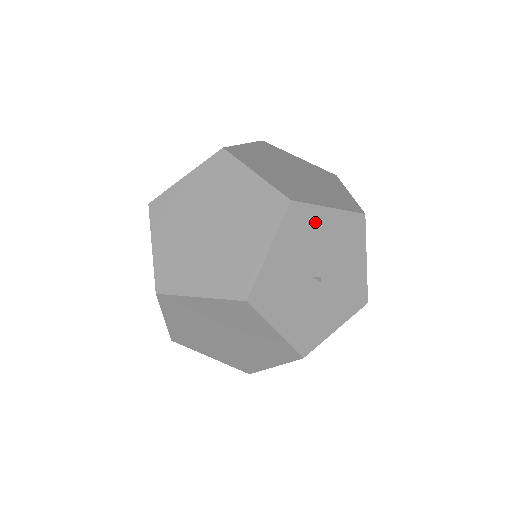
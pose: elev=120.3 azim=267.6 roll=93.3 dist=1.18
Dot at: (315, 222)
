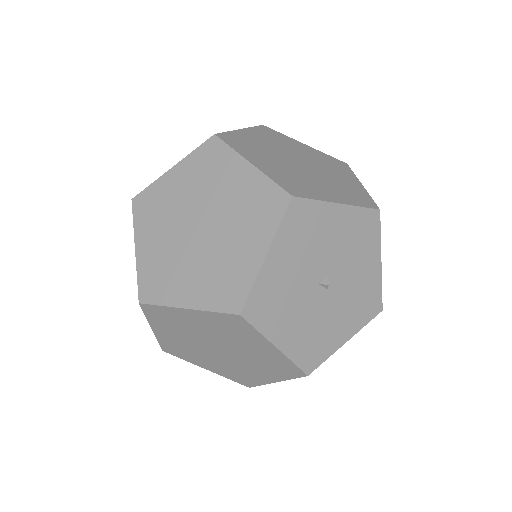
Dot at: (321, 221)
